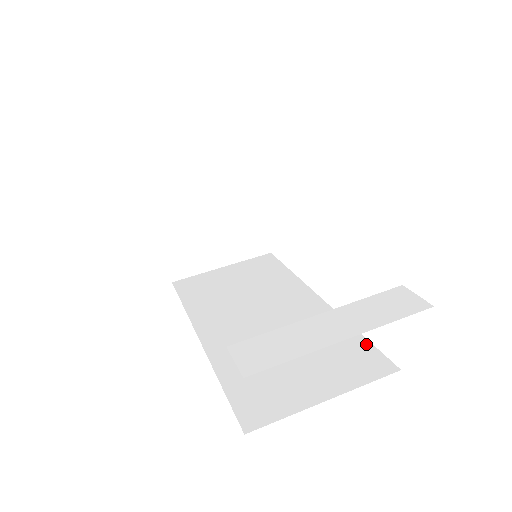
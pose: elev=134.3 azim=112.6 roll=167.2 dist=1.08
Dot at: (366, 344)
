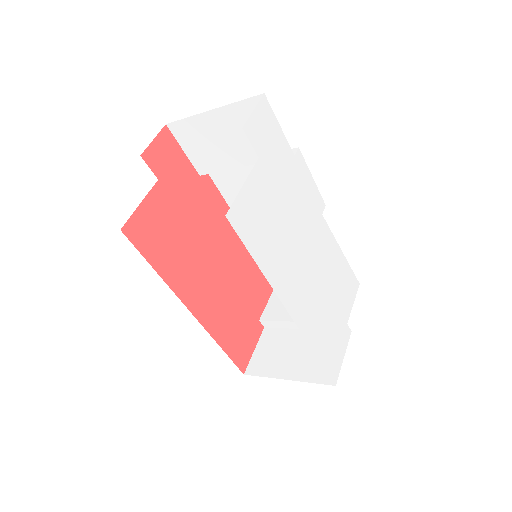
Dot at: occluded
